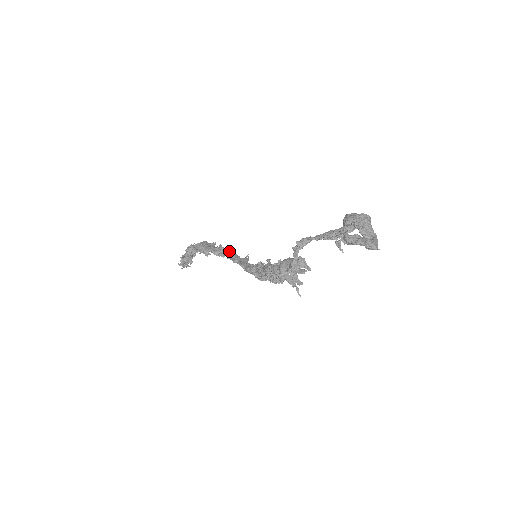
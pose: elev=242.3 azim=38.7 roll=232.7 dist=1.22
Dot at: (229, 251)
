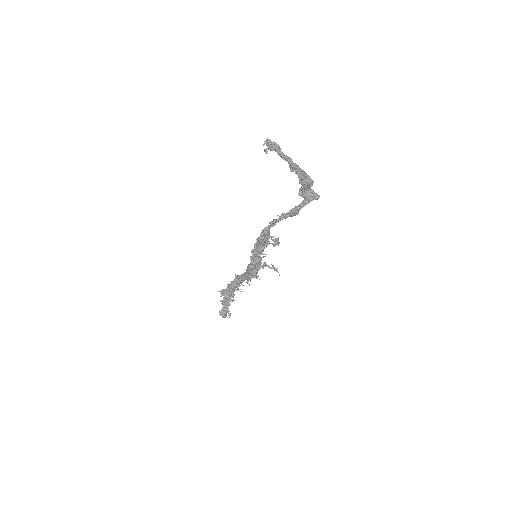
Dot at: occluded
